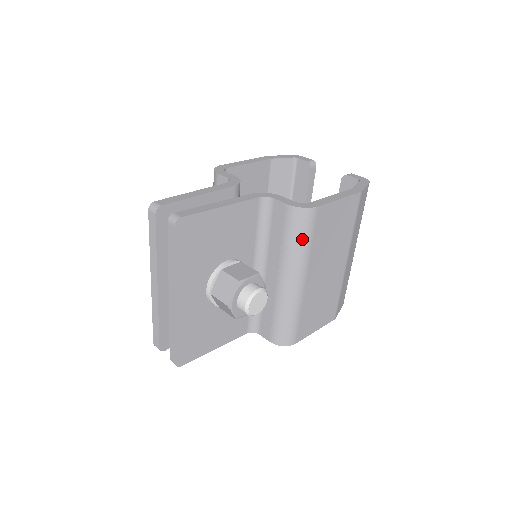
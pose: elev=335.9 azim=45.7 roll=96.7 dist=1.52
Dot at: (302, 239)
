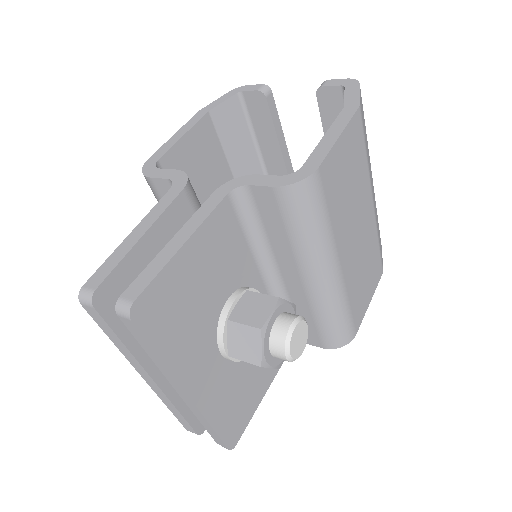
Dot at: (315, 221)
